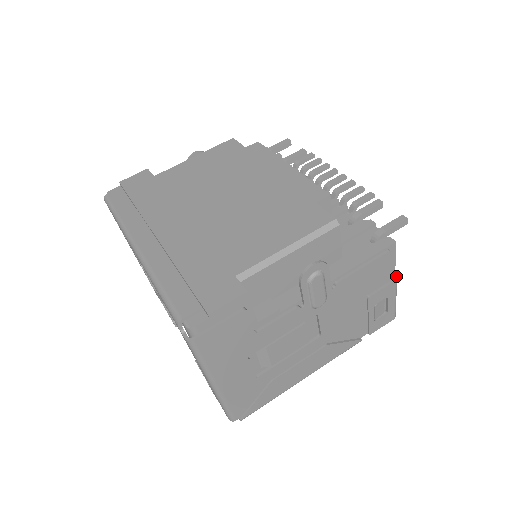
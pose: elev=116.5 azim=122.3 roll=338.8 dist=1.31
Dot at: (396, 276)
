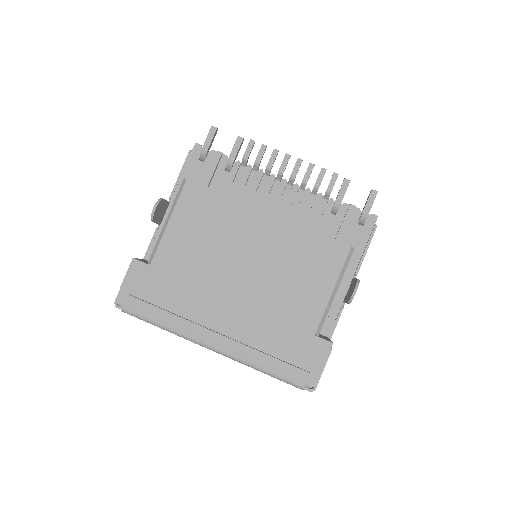
Dot at: occluded
